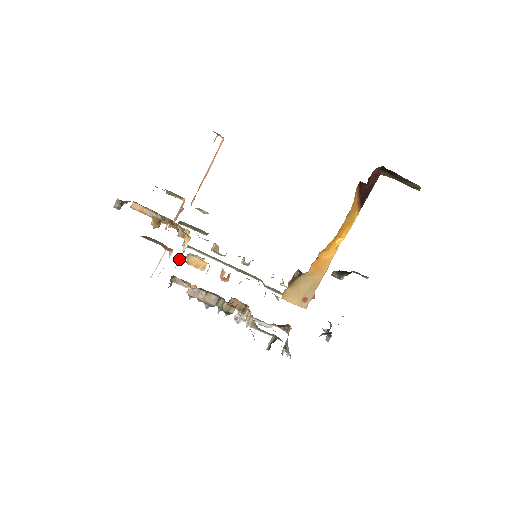
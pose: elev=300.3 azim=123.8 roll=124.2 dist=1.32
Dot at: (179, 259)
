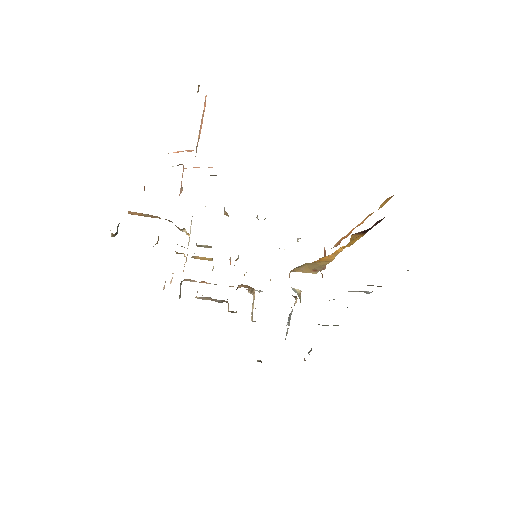
Dot at: occluded
